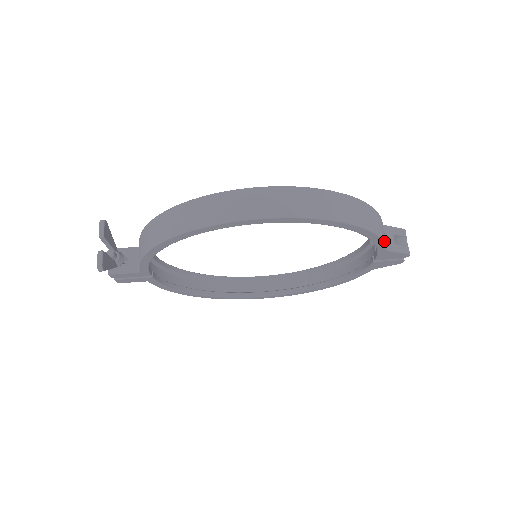
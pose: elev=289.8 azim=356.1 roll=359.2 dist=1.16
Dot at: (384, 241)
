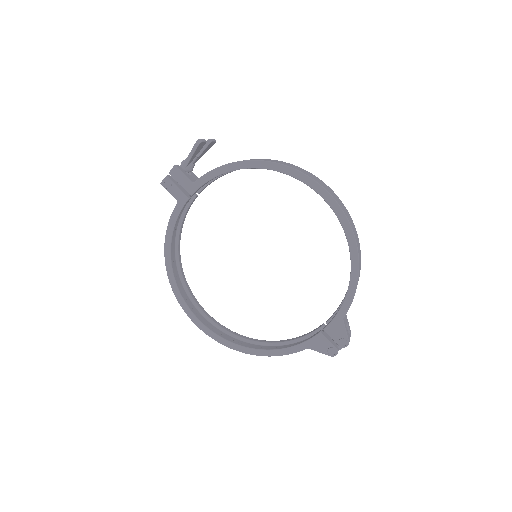
Dot at: (352, 301)
